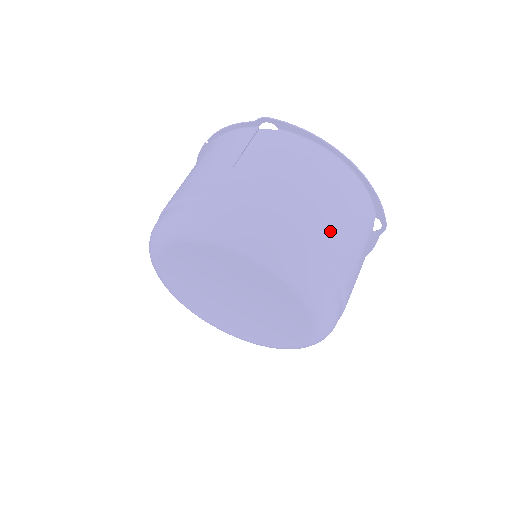
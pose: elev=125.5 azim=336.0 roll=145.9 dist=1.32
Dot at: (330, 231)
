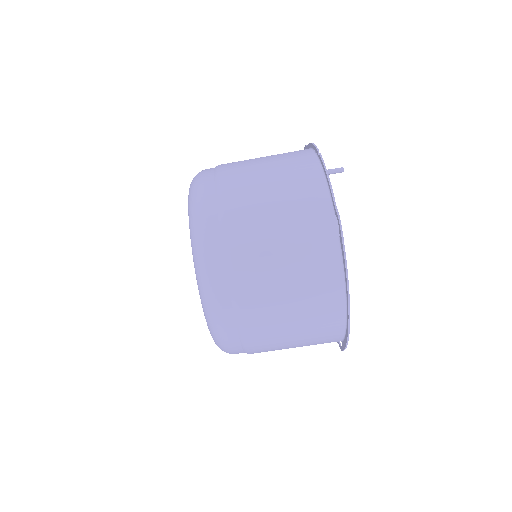
Dot at: (268, 333)
